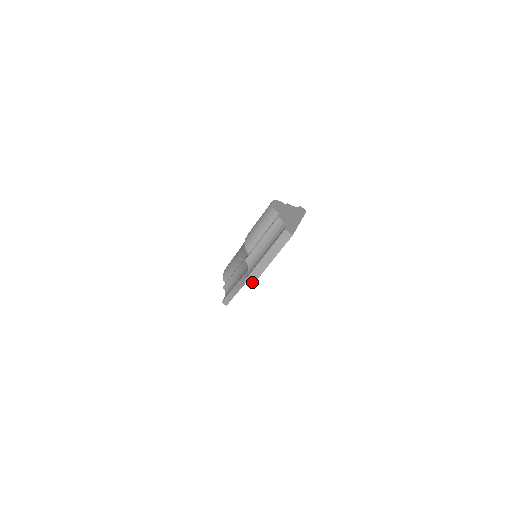
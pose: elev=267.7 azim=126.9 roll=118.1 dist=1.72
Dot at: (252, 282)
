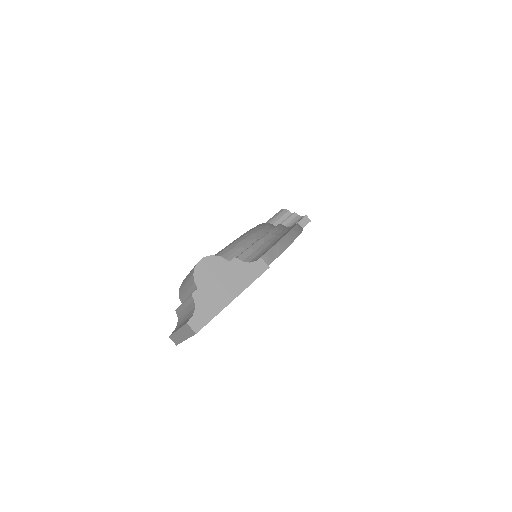
Dot at: (175, 342)
